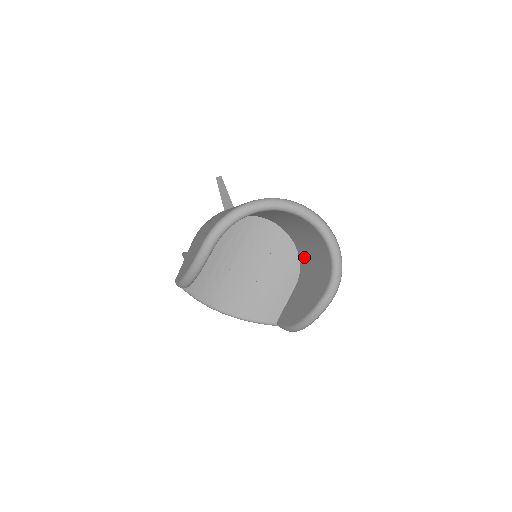
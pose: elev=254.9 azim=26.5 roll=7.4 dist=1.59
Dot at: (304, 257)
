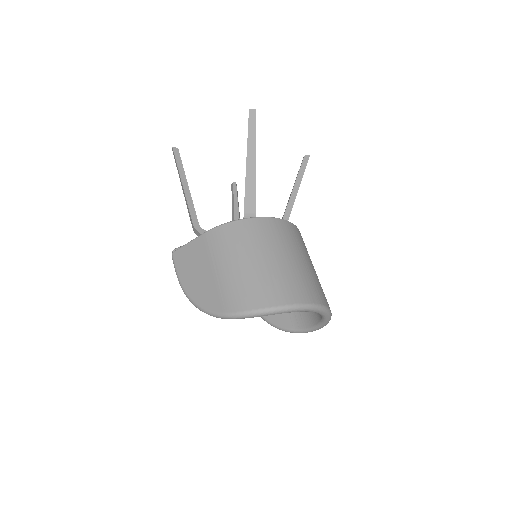
Dot at: occluded
